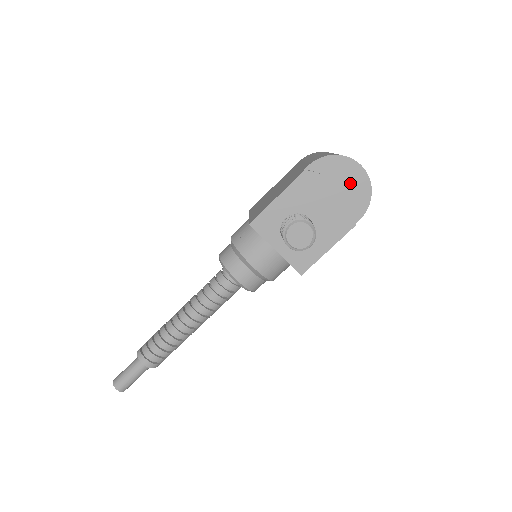
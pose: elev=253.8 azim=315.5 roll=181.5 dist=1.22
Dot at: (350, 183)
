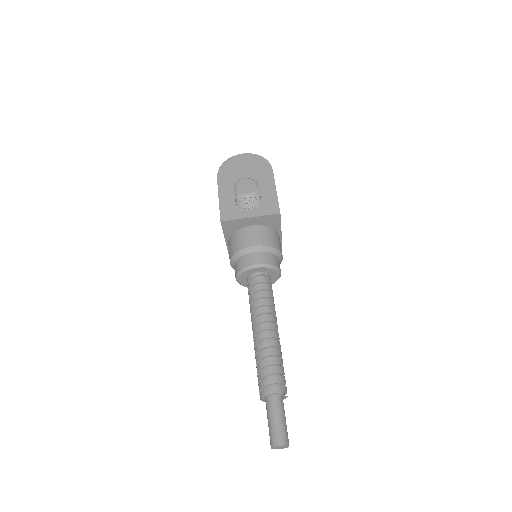
Dot at: (246, 163)
